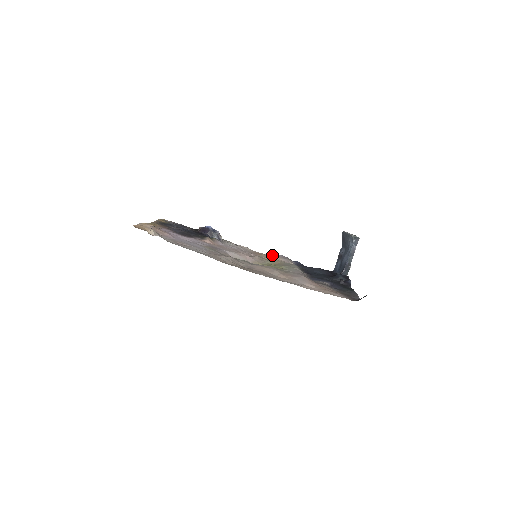
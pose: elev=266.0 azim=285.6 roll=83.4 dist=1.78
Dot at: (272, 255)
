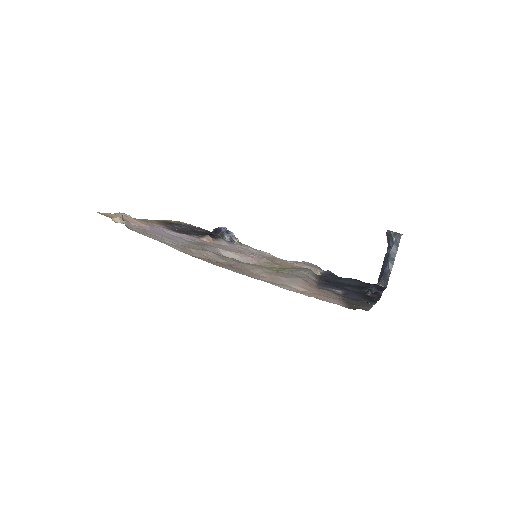
Dot at: (296, 262)
